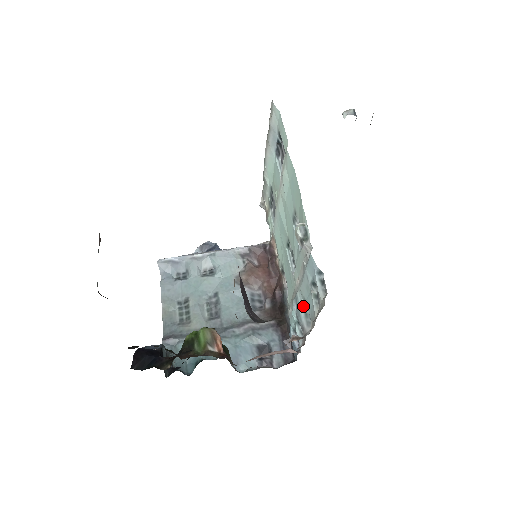
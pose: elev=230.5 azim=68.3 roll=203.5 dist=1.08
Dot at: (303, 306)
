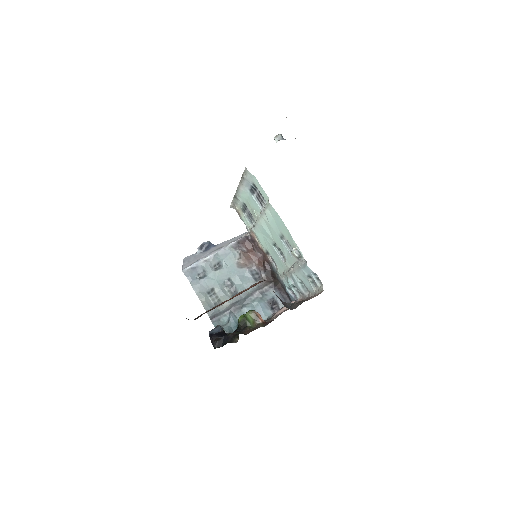
Dot at: (299, 282)
